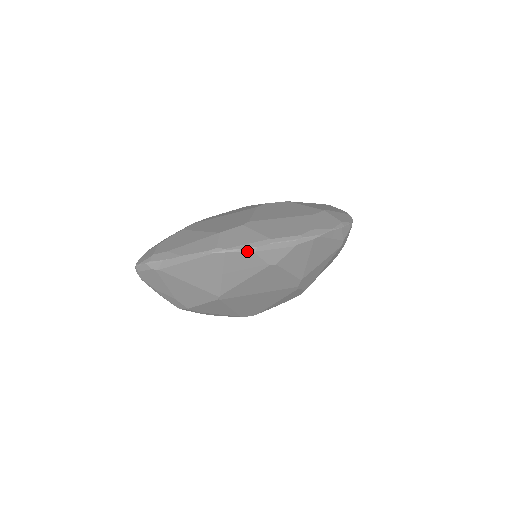
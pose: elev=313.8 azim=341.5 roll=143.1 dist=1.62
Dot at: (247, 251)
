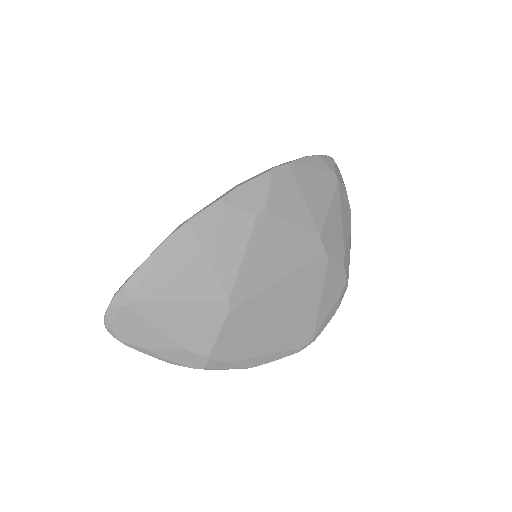
Dot at: (215, 207)
